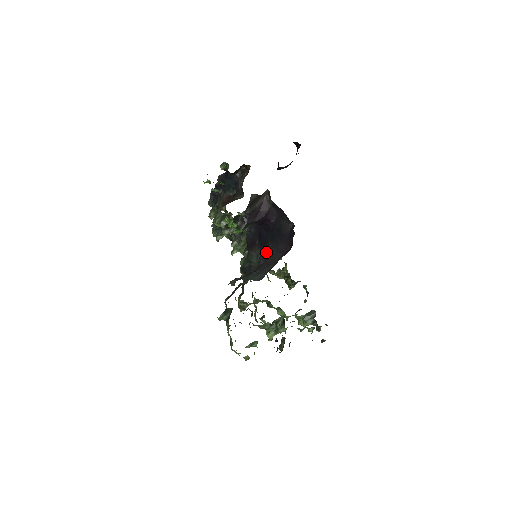
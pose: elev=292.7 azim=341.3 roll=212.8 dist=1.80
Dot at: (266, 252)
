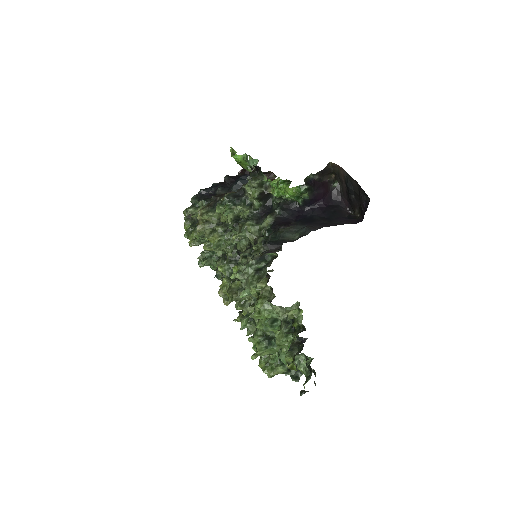
Dot at: (319, 224)
